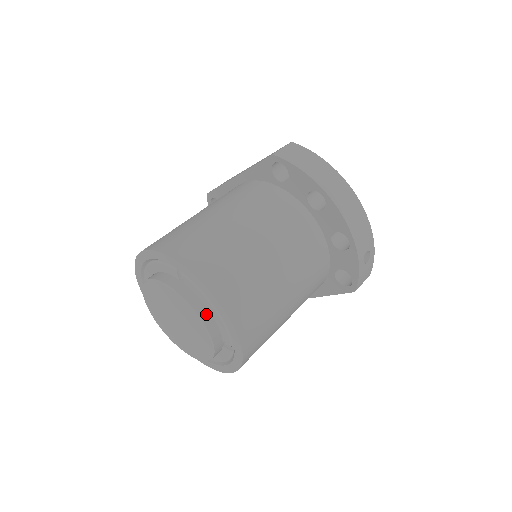
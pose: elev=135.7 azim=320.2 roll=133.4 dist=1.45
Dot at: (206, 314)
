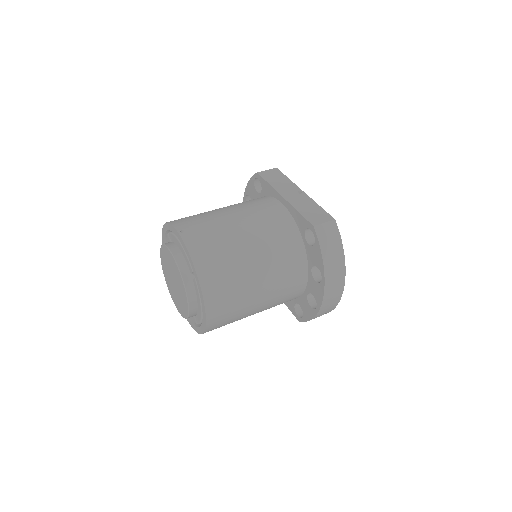
Dot at: (194, 305)
